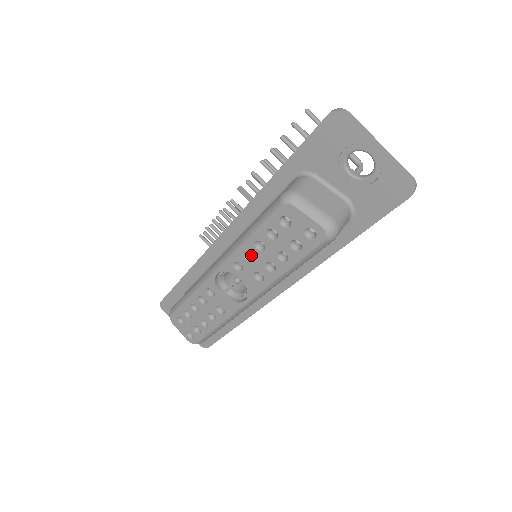
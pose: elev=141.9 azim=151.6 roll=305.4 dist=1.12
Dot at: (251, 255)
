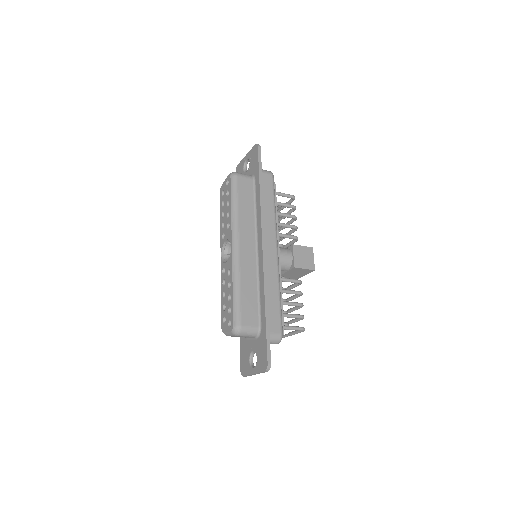
Dot at: occluded
